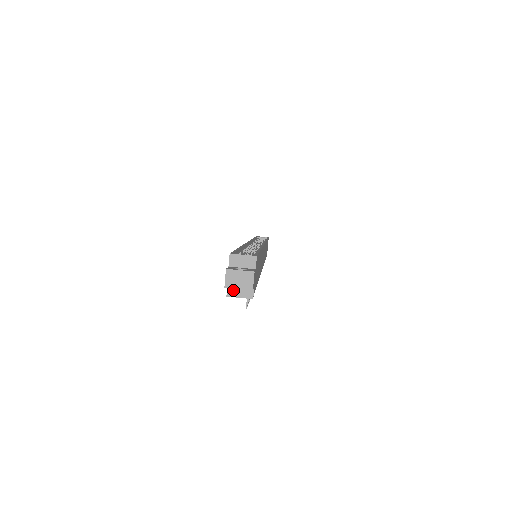
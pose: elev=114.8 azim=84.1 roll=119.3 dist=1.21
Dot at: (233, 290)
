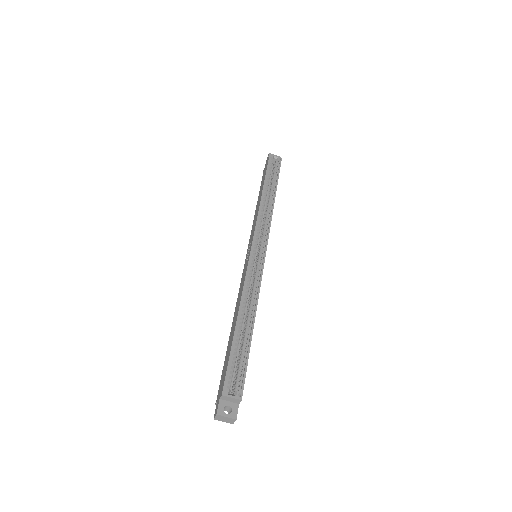
Dot at: occluded
